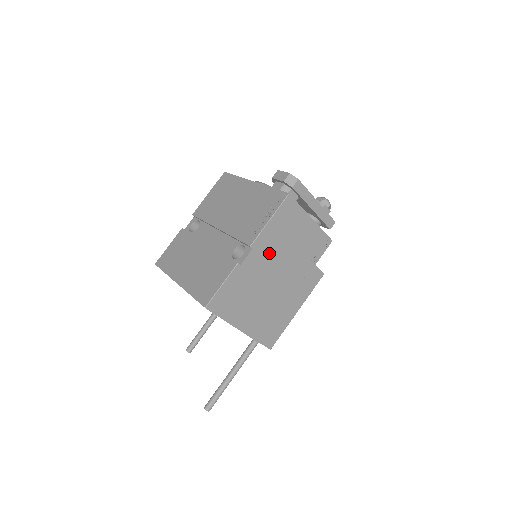
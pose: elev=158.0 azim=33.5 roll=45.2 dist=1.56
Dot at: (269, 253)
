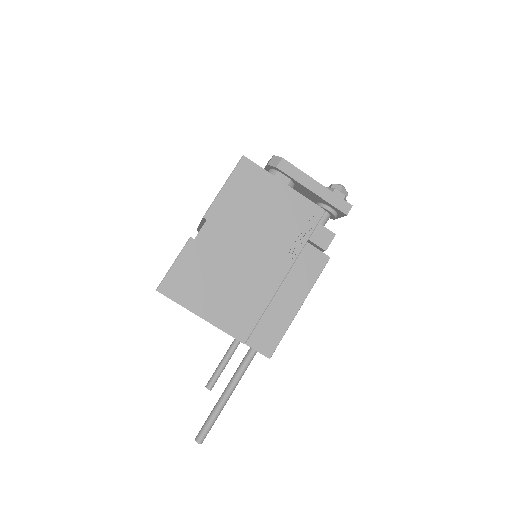
Dot at: (232, 226)
